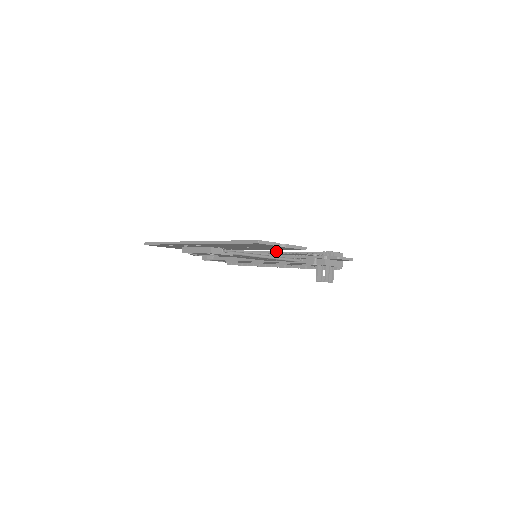
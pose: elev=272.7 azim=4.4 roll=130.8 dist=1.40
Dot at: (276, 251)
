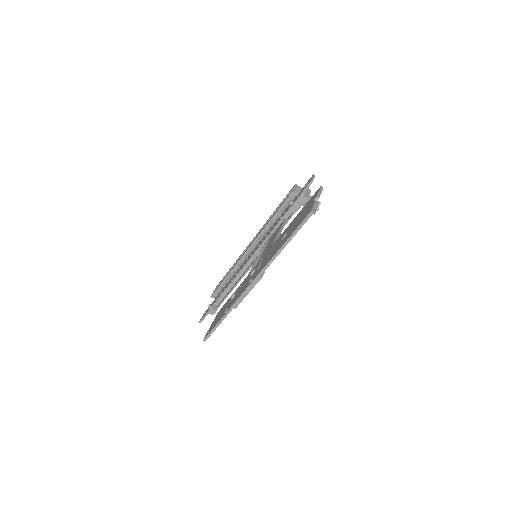
Dot at: (254, 241)
